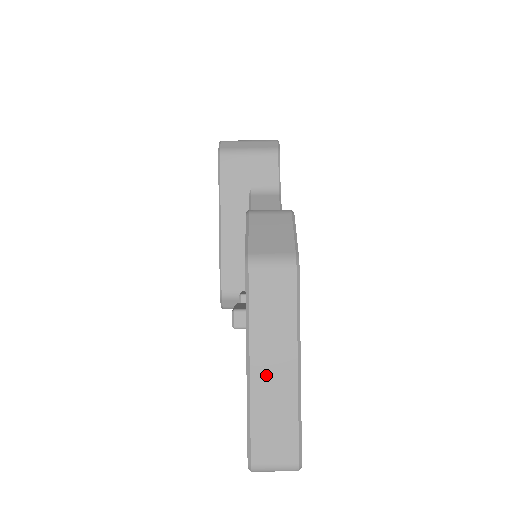
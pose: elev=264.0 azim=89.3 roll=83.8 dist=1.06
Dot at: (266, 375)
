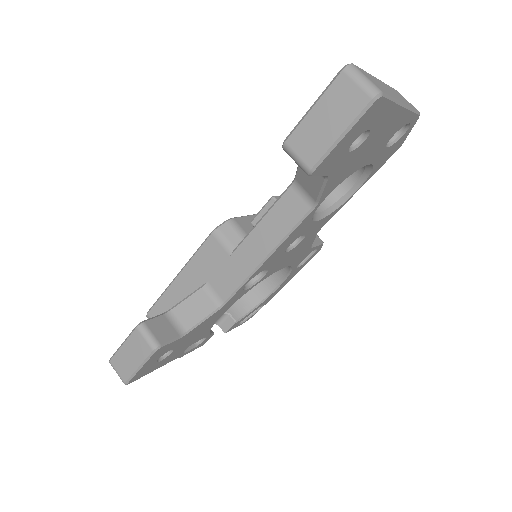
Dot at: (385, 86)
